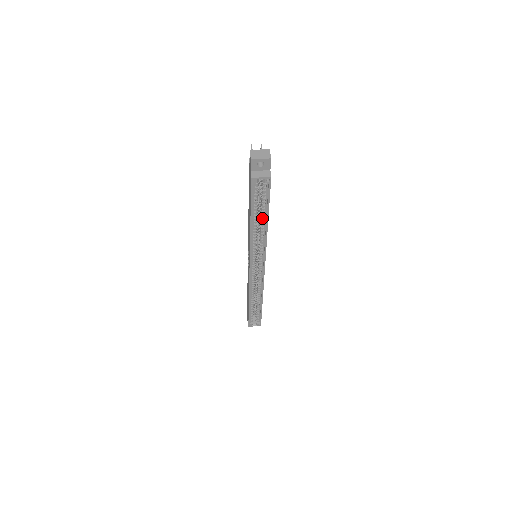
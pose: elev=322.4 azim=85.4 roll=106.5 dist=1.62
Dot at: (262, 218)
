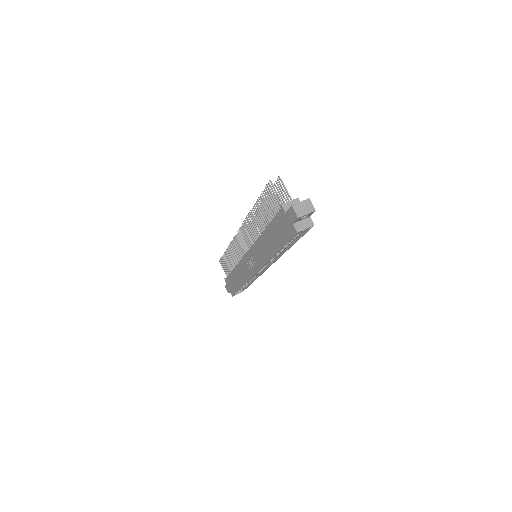
Dot at: (287, 245)
